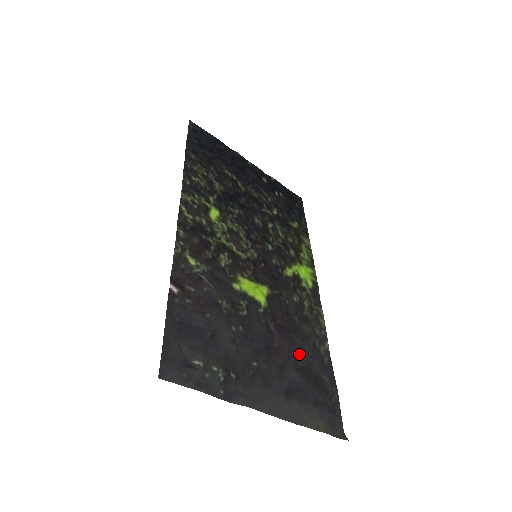
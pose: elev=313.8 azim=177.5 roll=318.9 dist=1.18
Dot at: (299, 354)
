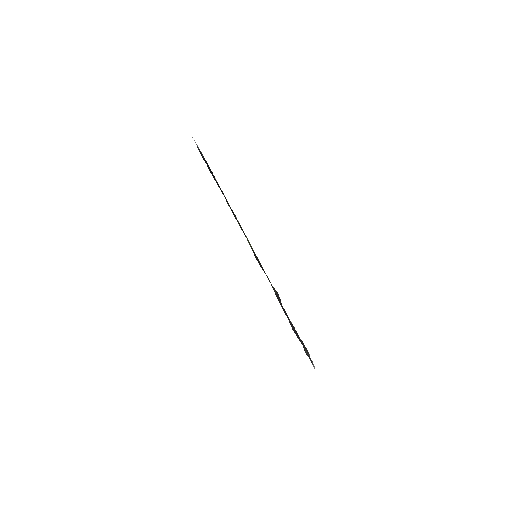
Dot at: occluded
